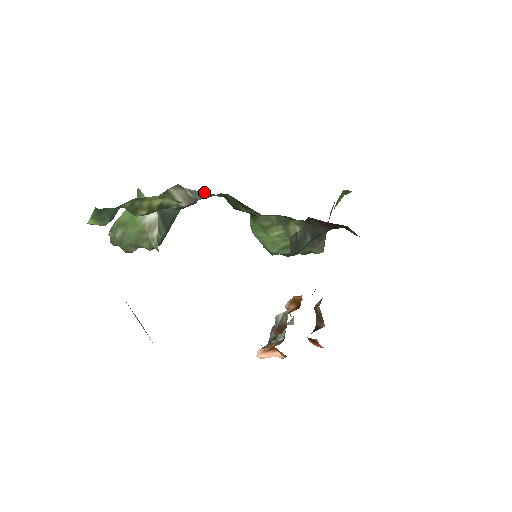
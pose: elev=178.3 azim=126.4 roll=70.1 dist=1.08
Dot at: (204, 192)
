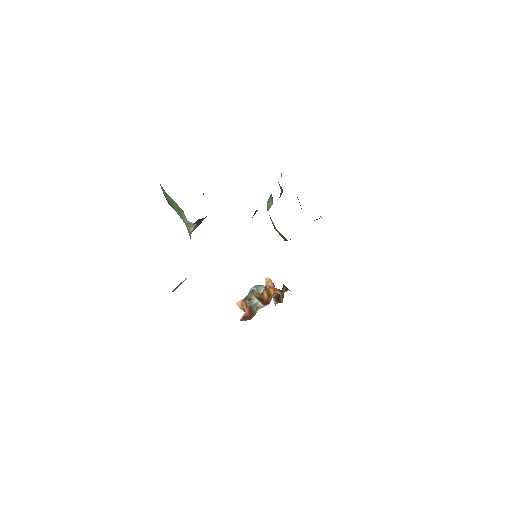
Dot at: occluded
